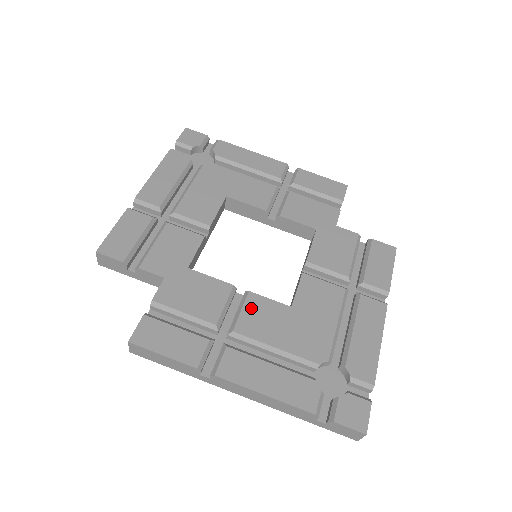
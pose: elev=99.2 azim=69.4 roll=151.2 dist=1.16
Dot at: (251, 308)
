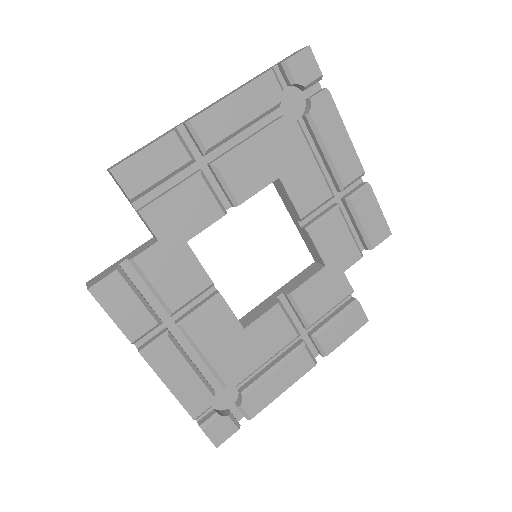
Dot at: (212, 313)
